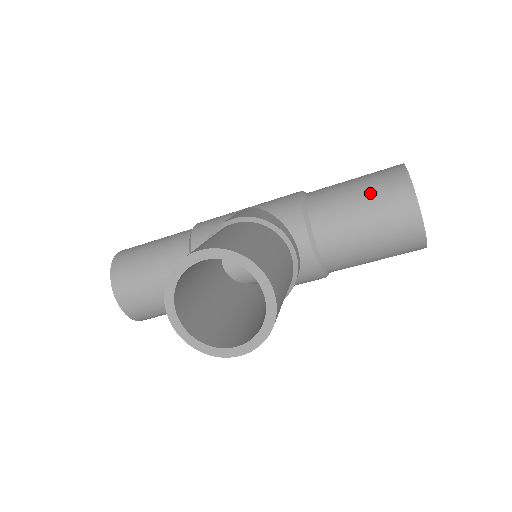
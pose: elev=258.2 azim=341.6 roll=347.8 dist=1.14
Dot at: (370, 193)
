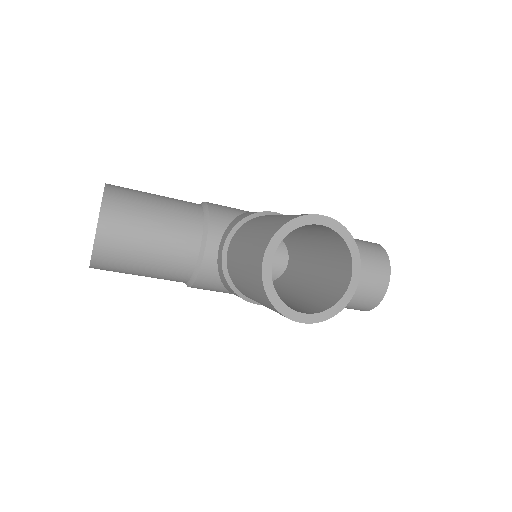
Dot at: (362, 250)
